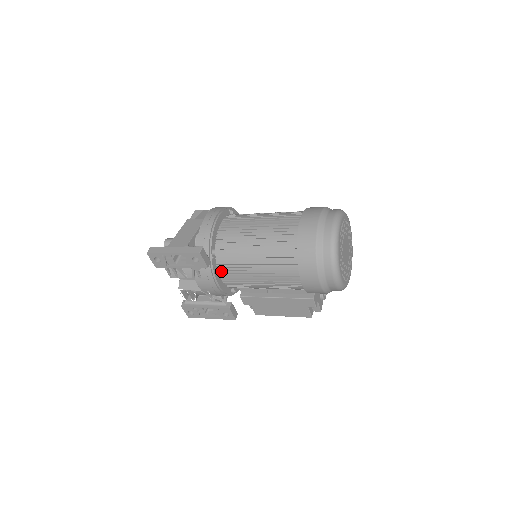
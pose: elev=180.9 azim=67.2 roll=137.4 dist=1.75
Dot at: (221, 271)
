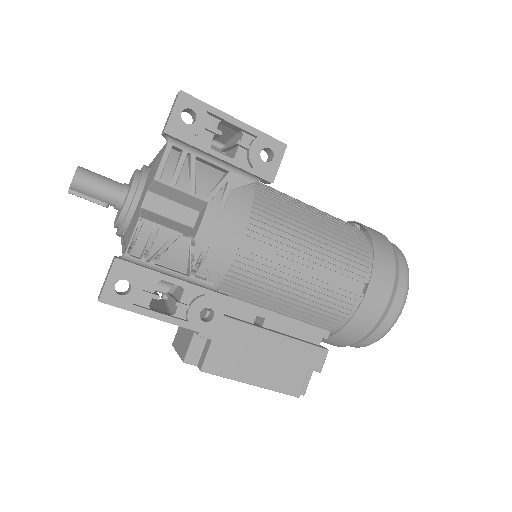
Dot at: (251, 221)
